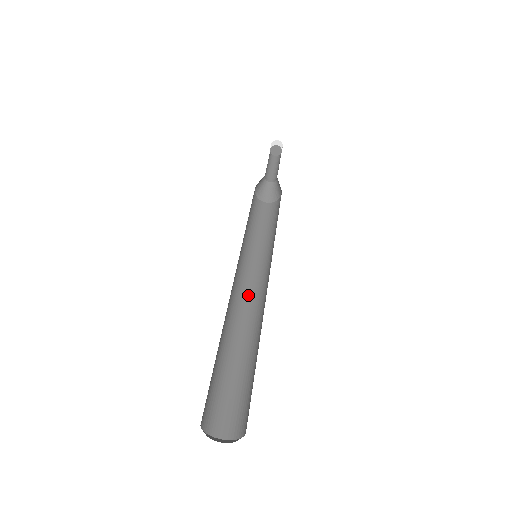
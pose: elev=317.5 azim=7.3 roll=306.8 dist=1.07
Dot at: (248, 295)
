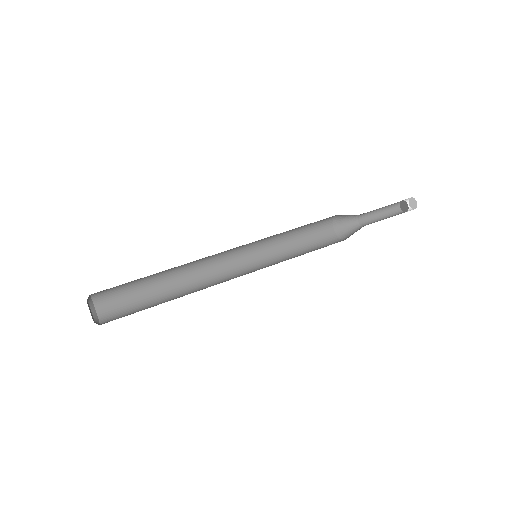
Dot at: (227, 279)
